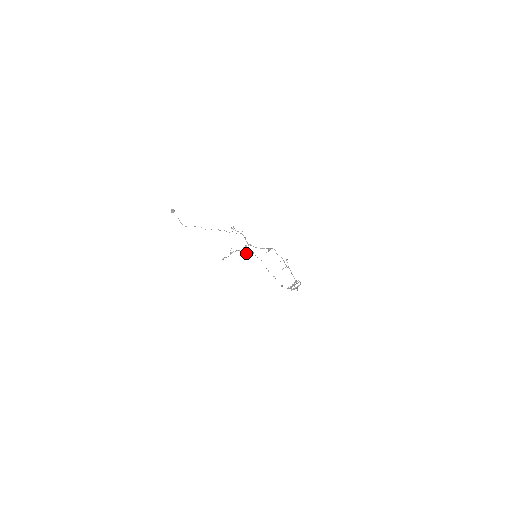
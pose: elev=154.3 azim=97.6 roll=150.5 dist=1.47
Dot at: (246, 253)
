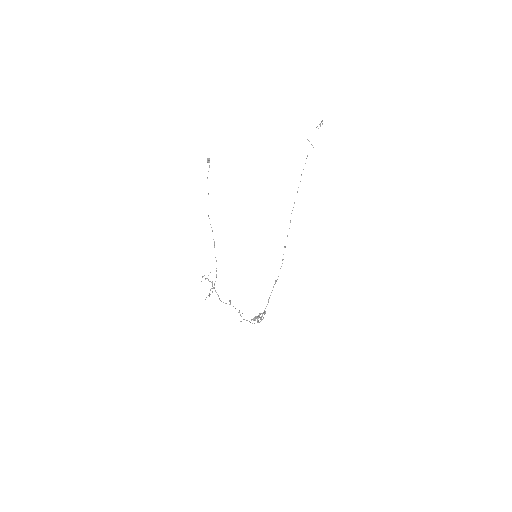
Dot at: occluded
